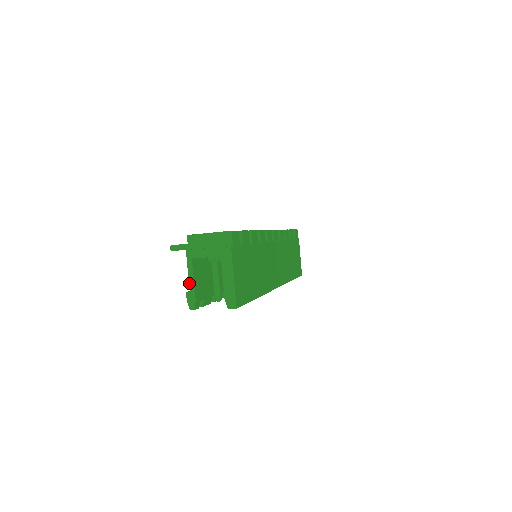
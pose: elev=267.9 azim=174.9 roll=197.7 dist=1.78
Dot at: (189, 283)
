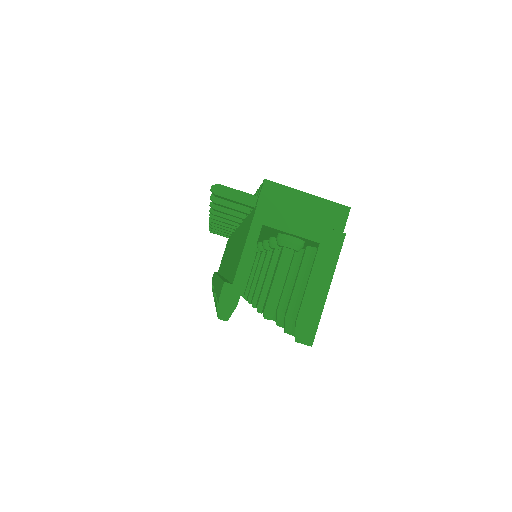
Dot at: (238, 267)
